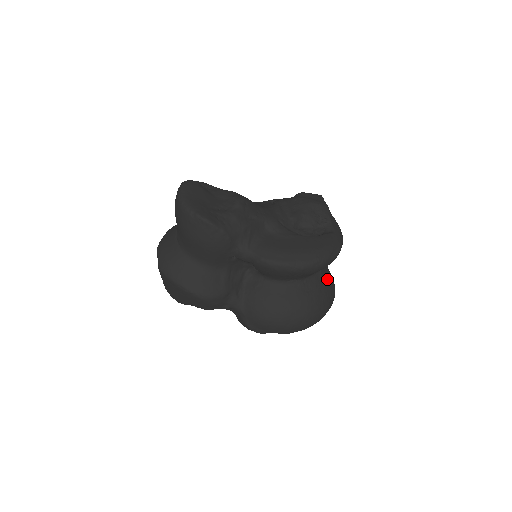
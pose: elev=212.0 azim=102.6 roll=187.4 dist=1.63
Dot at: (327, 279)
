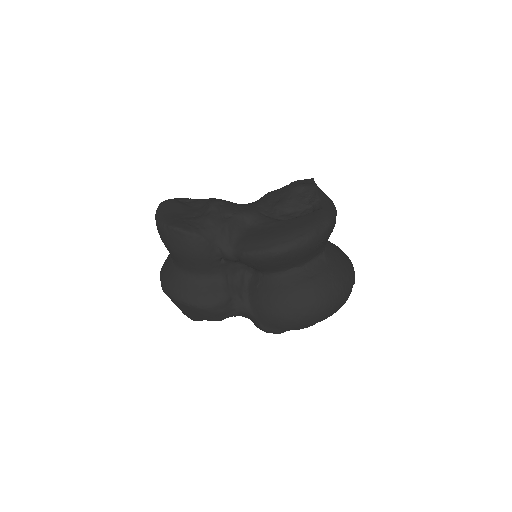
Dot at: (336, 260)
